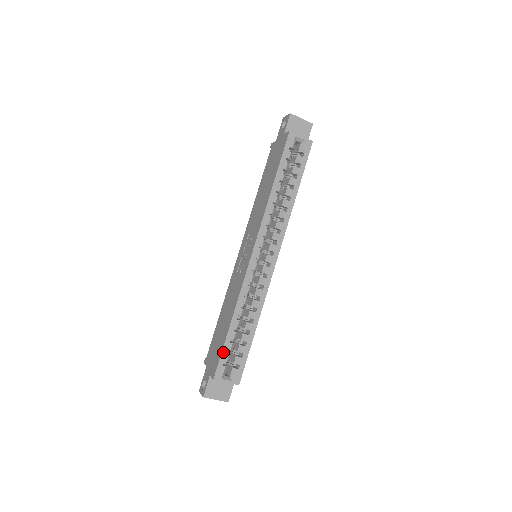
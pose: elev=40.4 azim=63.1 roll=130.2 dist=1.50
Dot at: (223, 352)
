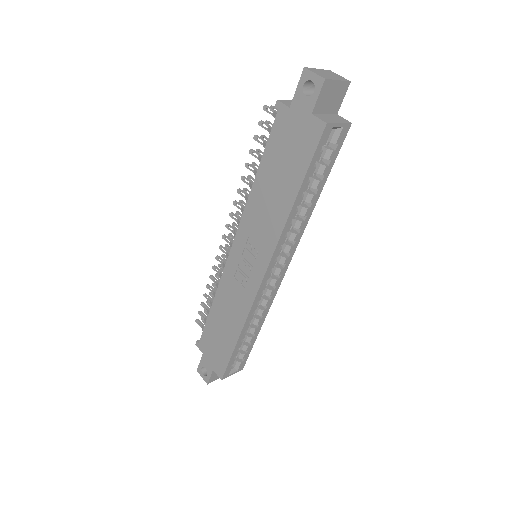
Dot at: (230, 361)
